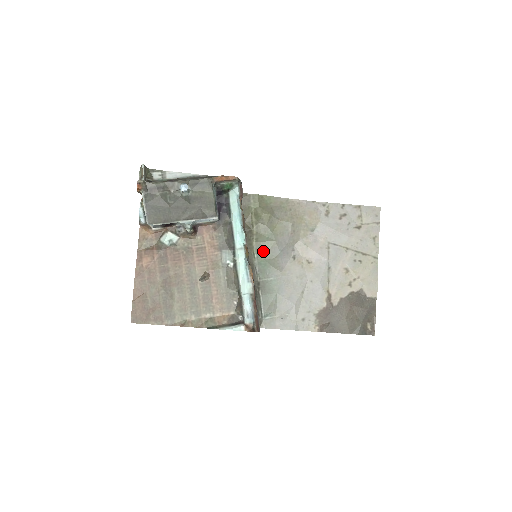
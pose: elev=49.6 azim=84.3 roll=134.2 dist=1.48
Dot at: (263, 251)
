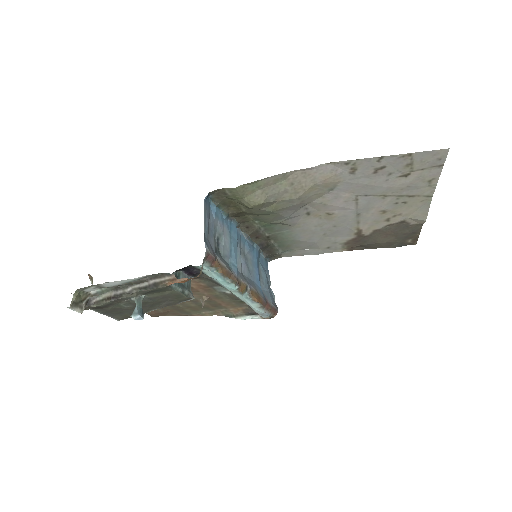
Dot at: (264, 220)
